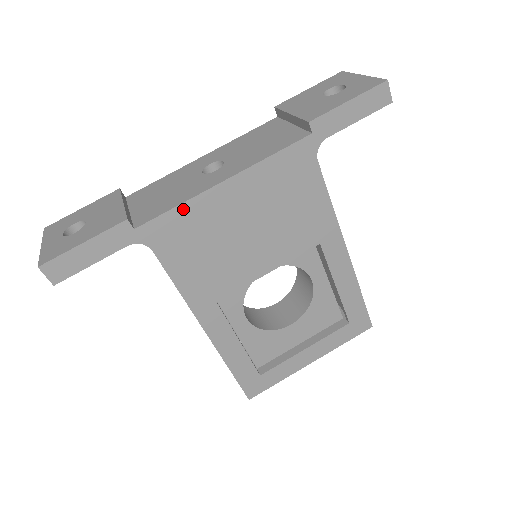
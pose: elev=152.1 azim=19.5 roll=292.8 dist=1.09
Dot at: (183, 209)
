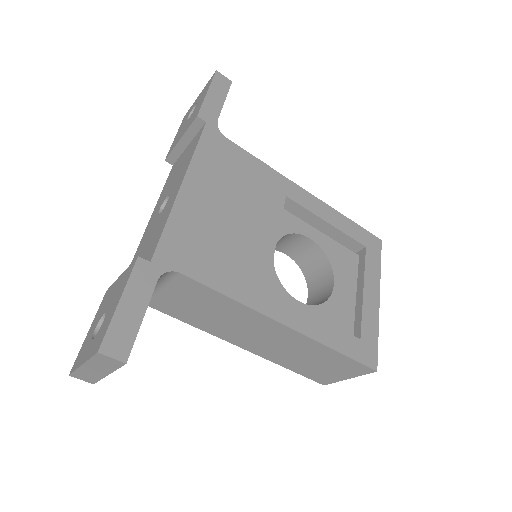
Dot at: (172, 223)
